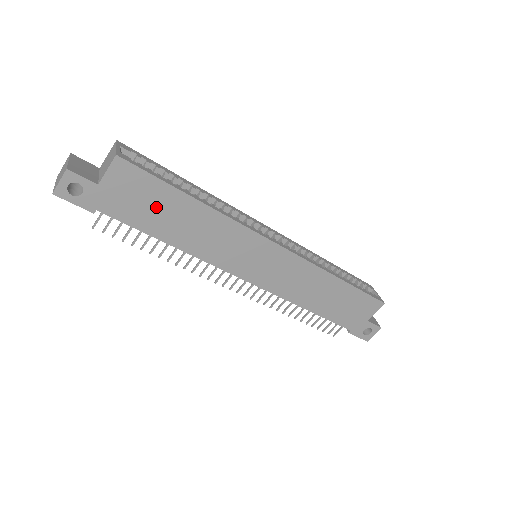
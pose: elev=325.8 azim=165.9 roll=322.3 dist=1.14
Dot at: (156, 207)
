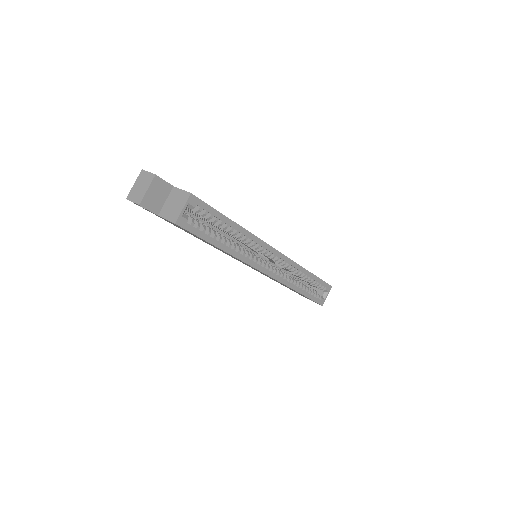
Dot at: occluded
